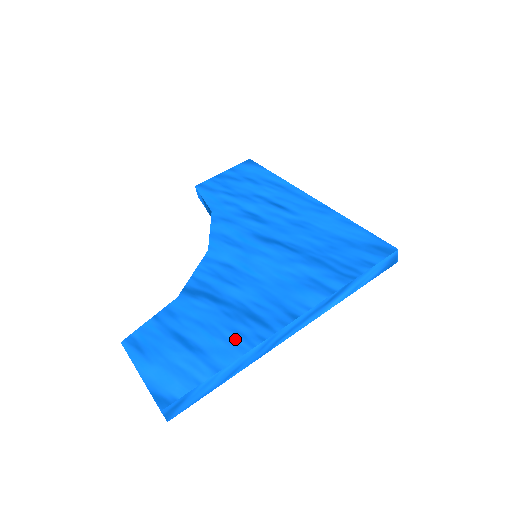
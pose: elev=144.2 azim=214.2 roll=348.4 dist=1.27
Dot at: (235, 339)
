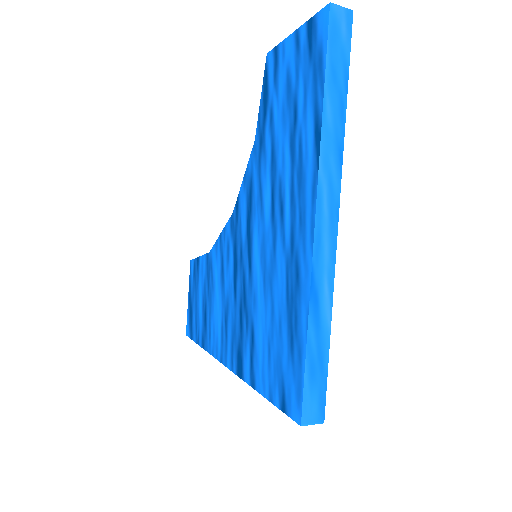
Dot at: (209, 335)
